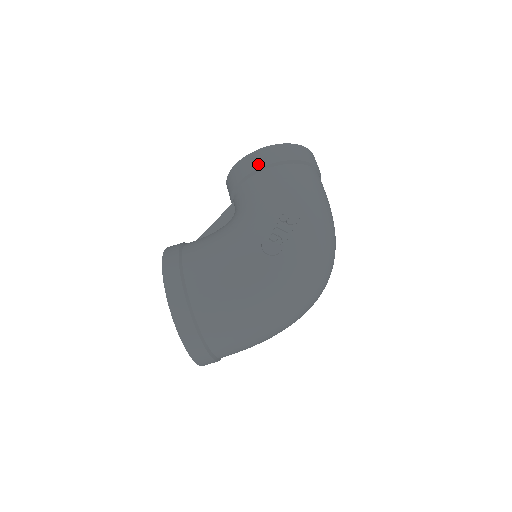
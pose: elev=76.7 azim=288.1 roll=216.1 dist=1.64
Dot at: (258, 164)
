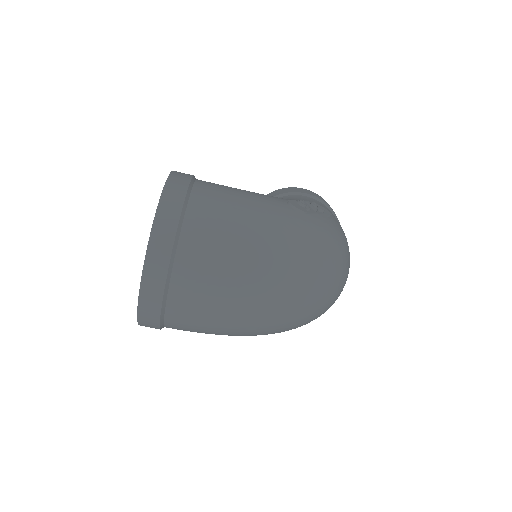
Dot at: (296, 191)
